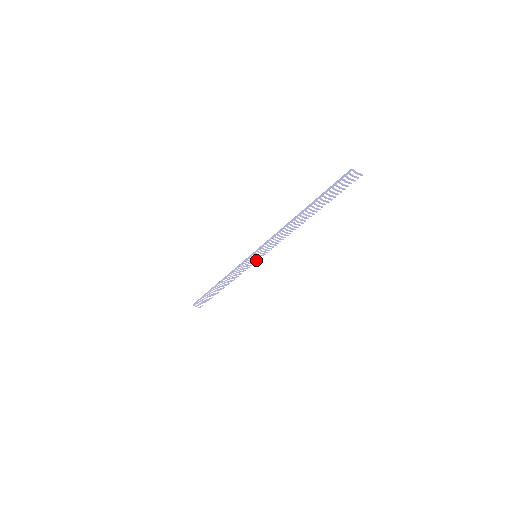
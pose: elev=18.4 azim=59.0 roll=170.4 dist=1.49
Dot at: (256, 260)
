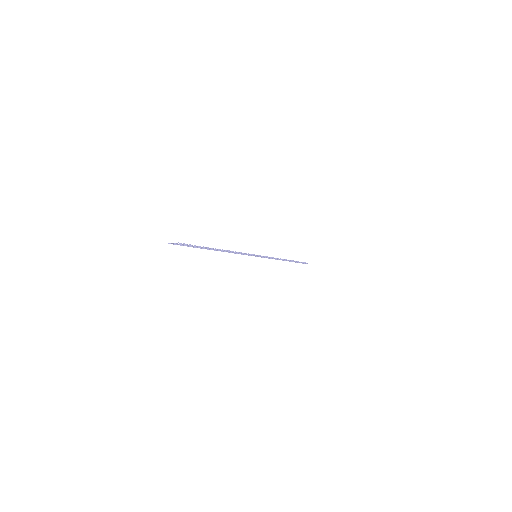
Dot at: (262, 256)
